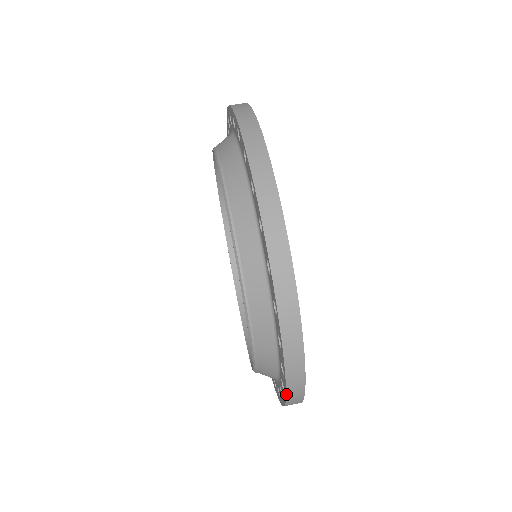
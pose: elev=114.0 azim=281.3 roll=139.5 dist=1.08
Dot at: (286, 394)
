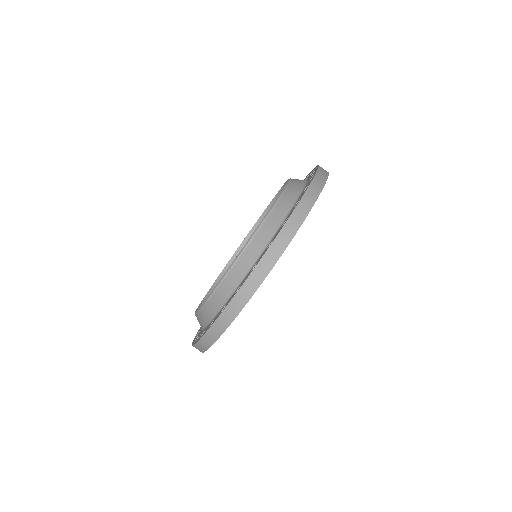
Dot at: (211, 326)
